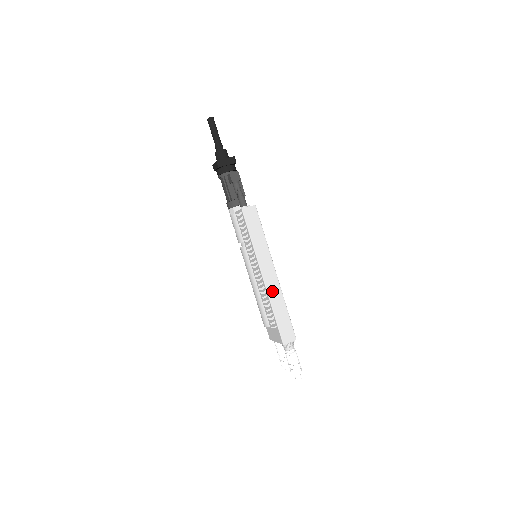
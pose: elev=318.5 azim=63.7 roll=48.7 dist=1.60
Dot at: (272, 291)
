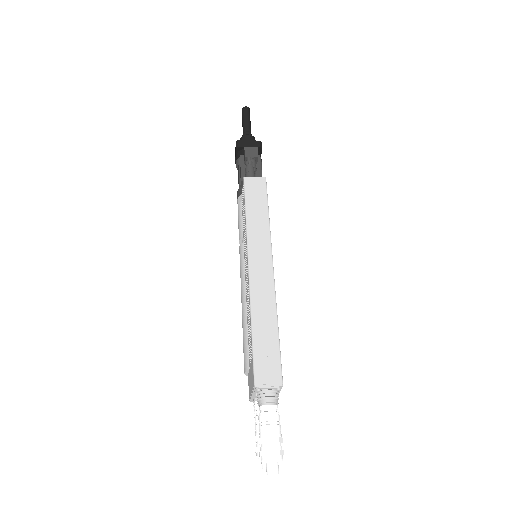
Dot at: (258, 292)
